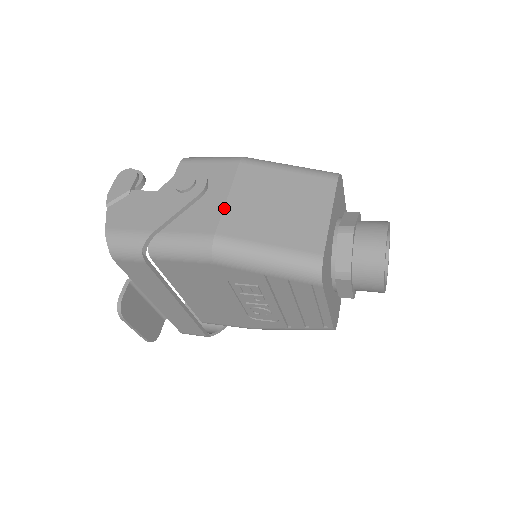
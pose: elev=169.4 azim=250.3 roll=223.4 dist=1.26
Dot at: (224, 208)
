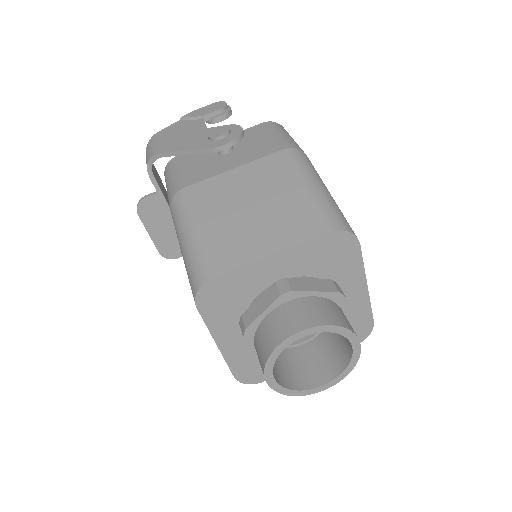
Dot at: (218, 175)
